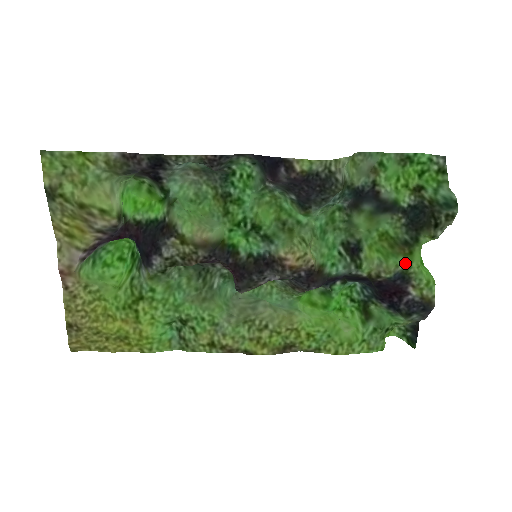
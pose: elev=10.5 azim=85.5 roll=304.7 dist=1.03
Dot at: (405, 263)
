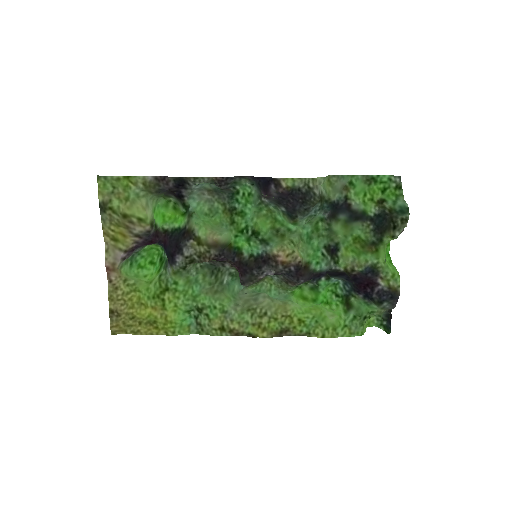
Dot at: (373, 259)
